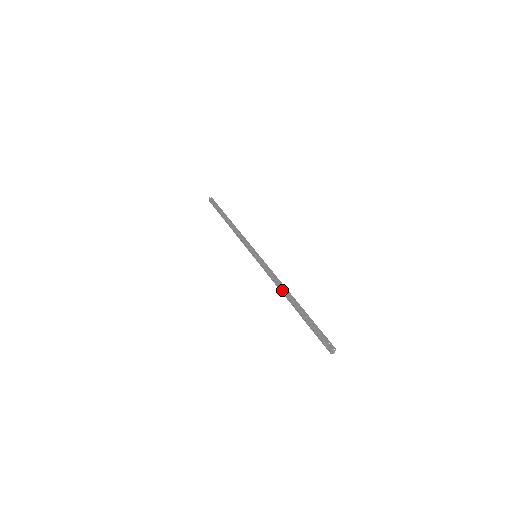
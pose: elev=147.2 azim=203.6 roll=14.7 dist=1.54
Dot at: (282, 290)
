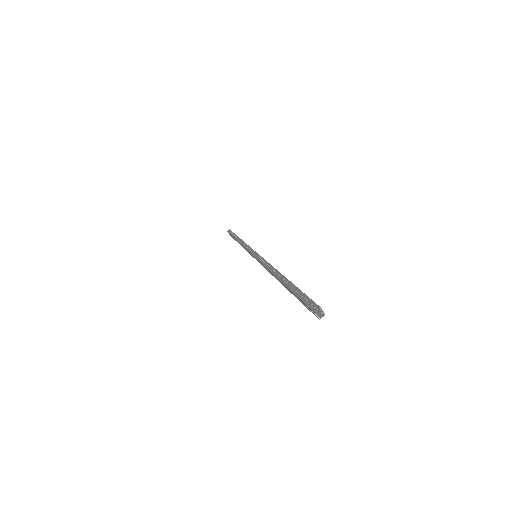
Dot at: occluded
